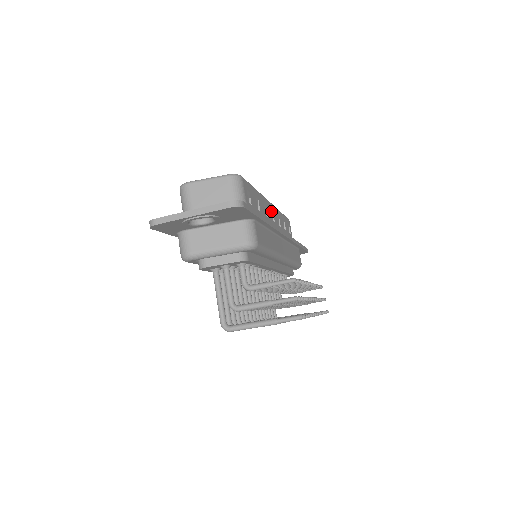
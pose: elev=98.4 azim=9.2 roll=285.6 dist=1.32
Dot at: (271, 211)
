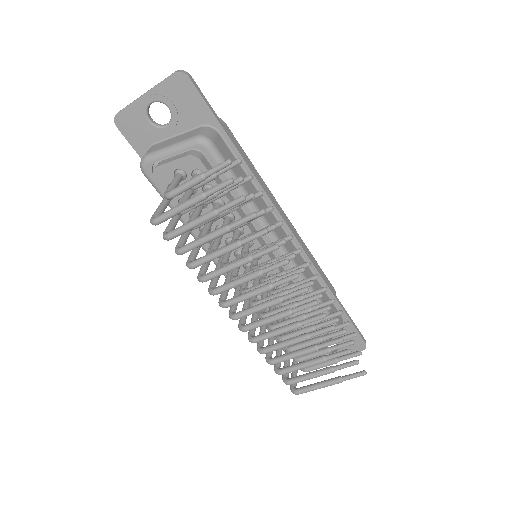
Dot at: occluded
